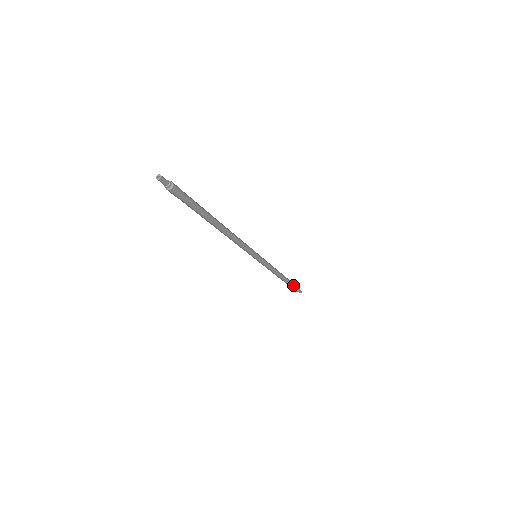
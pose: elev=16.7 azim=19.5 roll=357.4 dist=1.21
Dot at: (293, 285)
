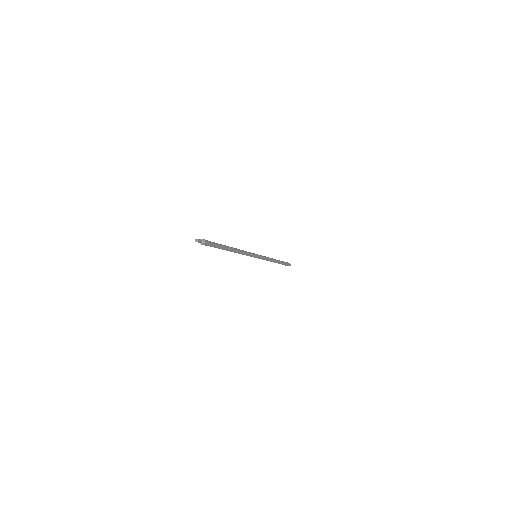
Dot at: (284, 263)
